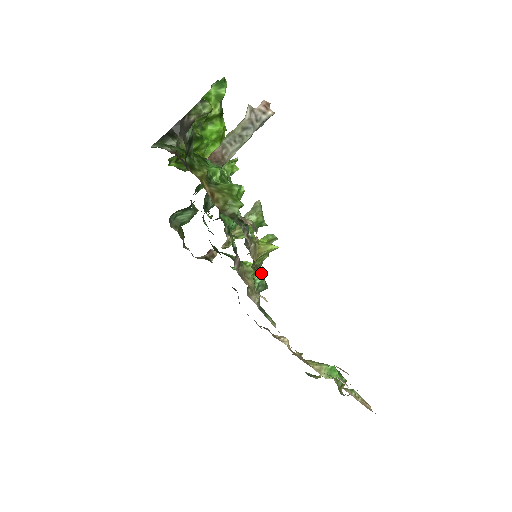
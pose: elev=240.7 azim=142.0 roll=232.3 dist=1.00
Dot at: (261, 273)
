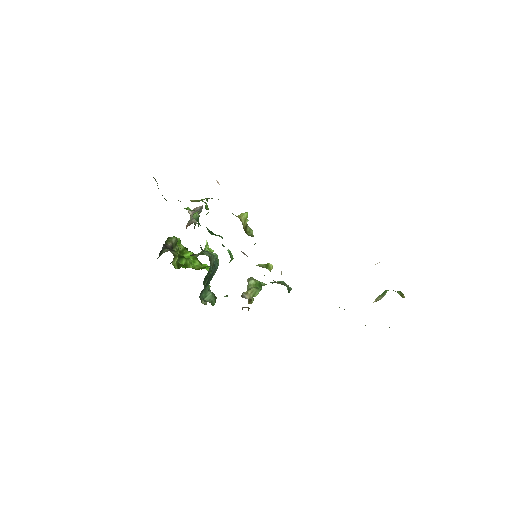
Dot at: occluded
